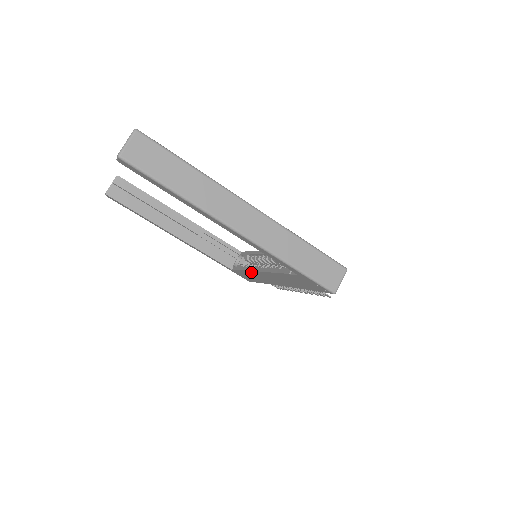
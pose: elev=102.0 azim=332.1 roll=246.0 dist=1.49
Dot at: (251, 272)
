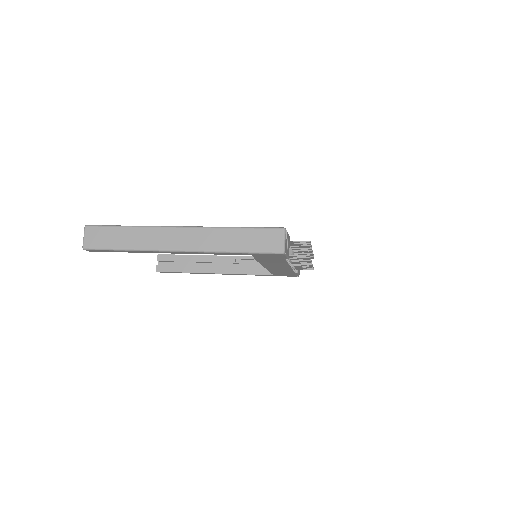
Dot at: (270, 270)
